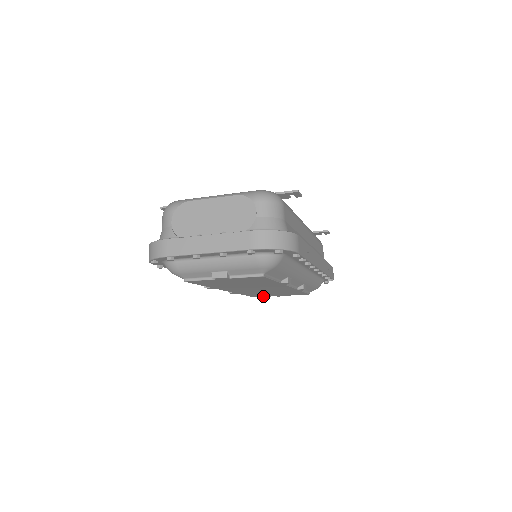
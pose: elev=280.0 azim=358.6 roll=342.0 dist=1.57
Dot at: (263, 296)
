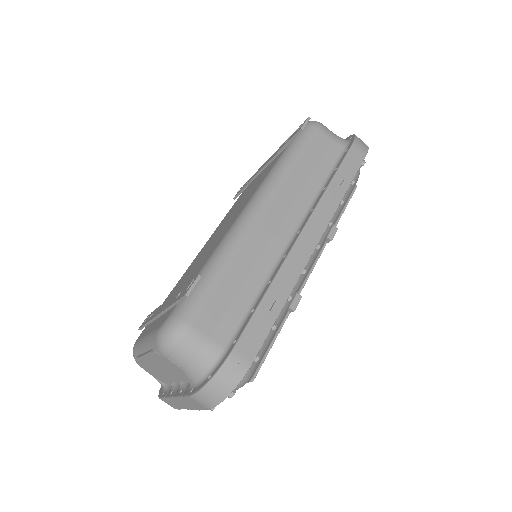
Dot at: occluded
